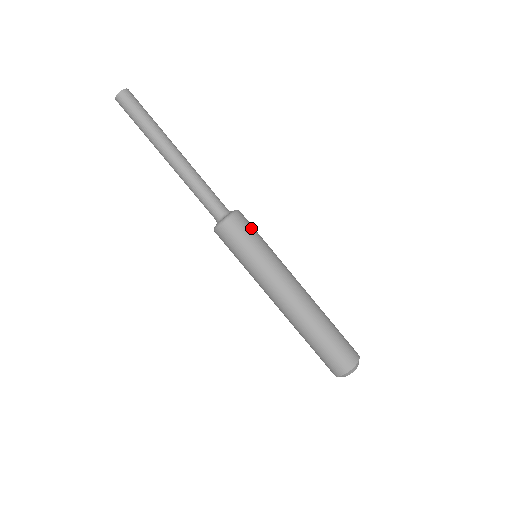
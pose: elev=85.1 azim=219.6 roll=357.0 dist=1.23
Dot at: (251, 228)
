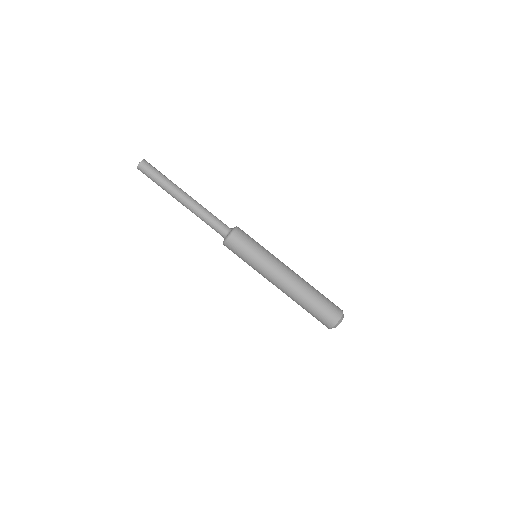
Dot at: (245, 242)
